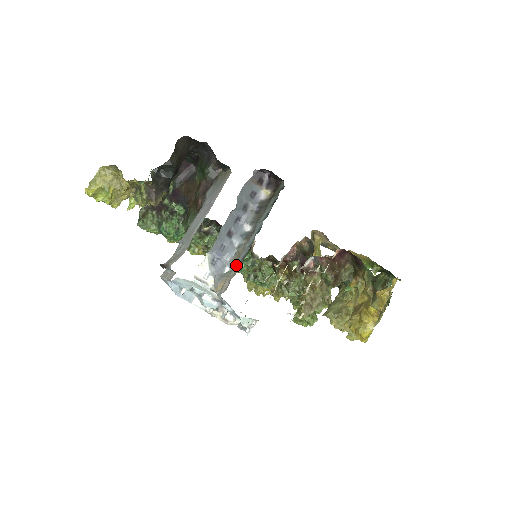
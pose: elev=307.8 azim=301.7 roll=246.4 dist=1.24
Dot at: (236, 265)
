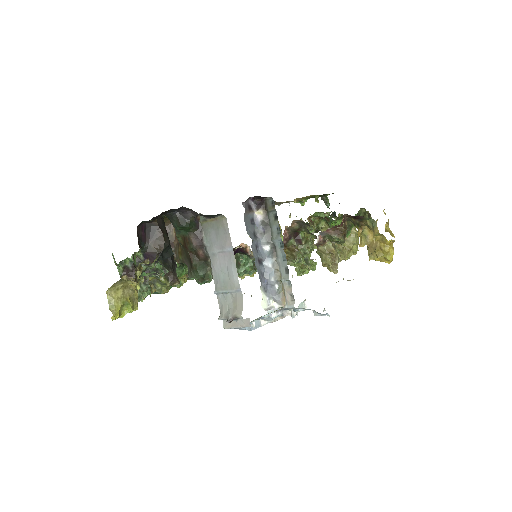
Dot at: (286, 280)
